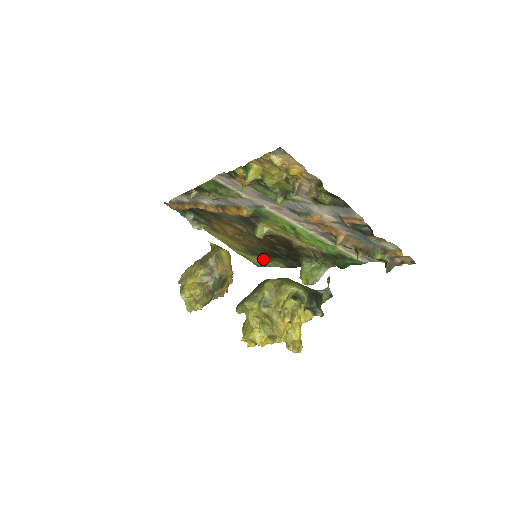
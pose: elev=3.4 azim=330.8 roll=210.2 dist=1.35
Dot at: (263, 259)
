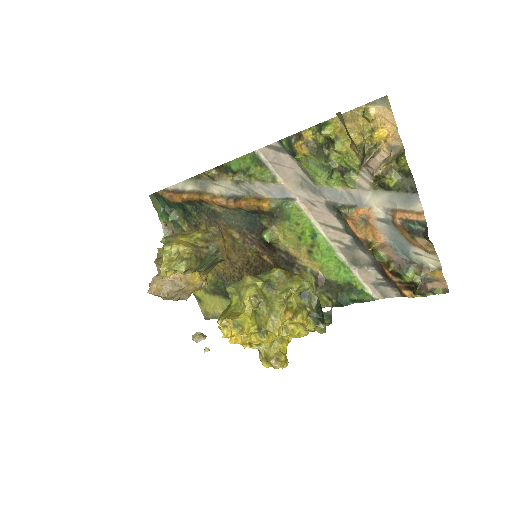
Dot at: (226, 301)
